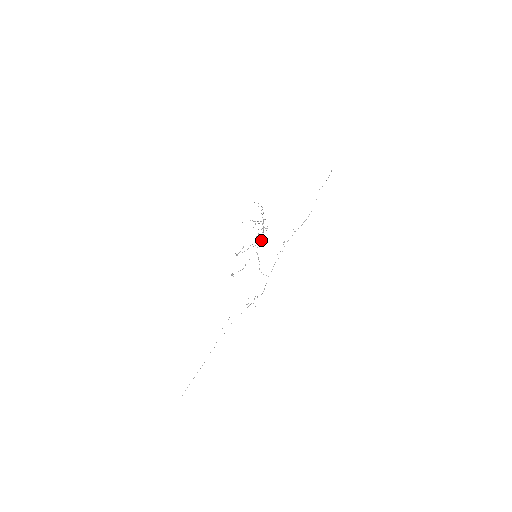
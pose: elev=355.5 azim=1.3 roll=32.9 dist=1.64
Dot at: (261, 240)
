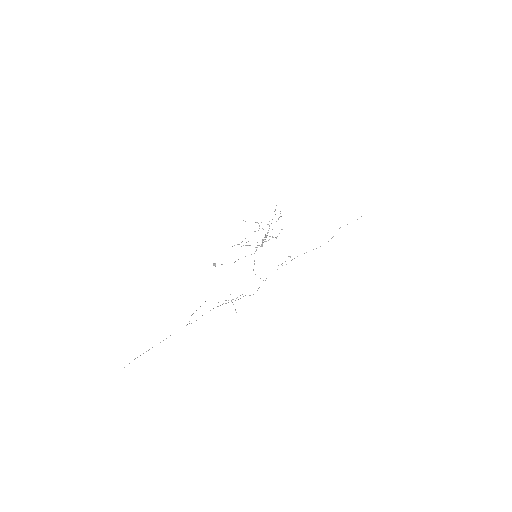
Dot at: (261, 245)
